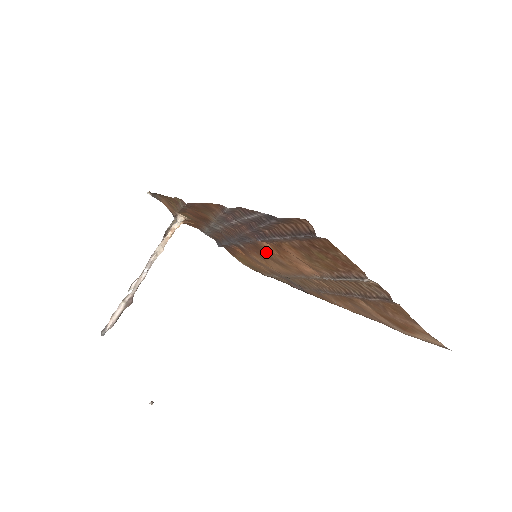
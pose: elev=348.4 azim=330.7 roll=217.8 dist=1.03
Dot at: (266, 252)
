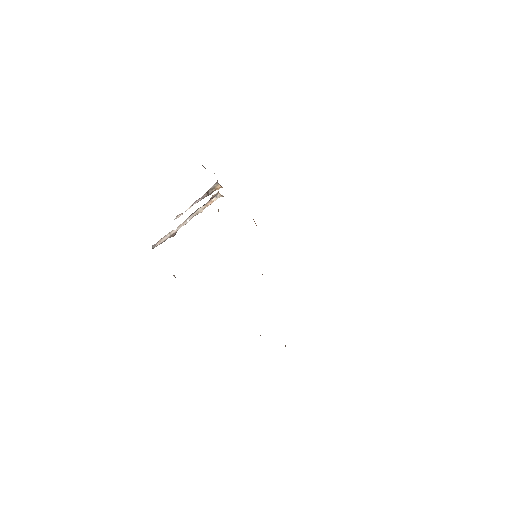
Dot at: occluded
